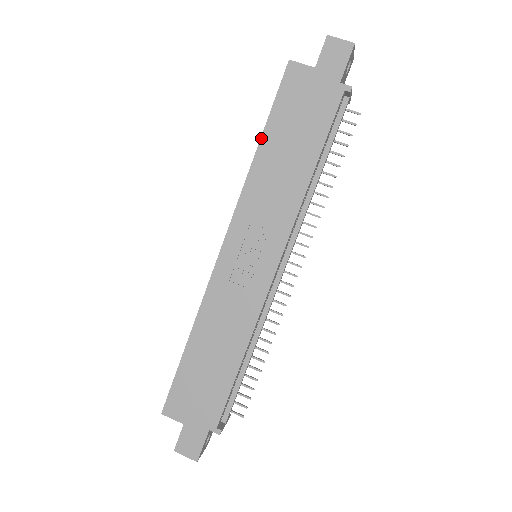
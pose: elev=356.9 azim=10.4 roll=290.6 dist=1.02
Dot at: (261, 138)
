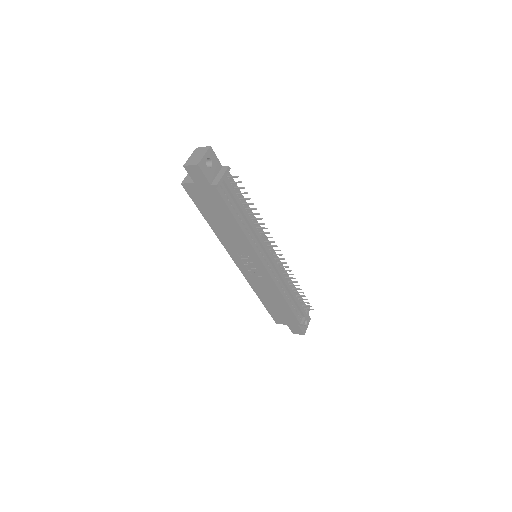
Dot at: (206, 220)
